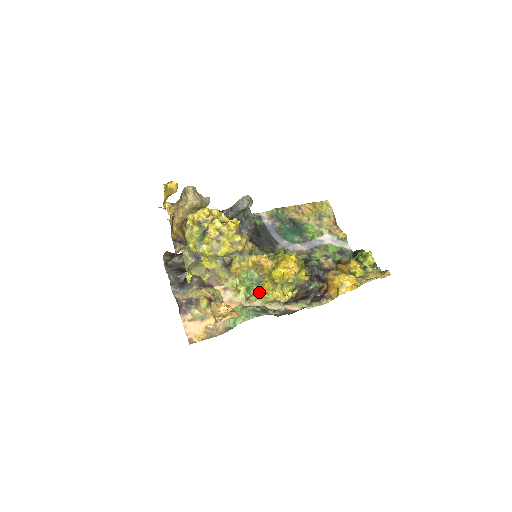
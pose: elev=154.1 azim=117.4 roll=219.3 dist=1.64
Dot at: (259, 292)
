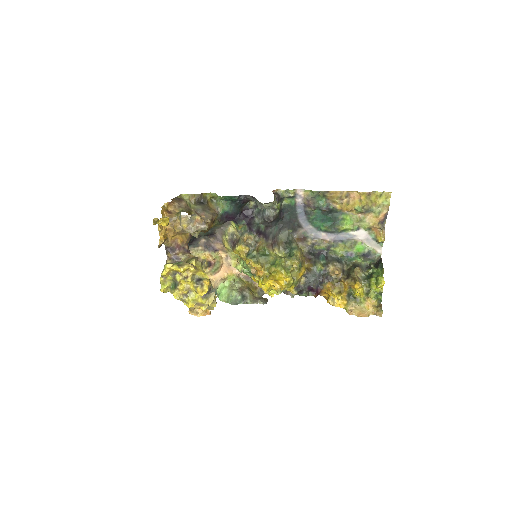
Dot at: (251, 278)
